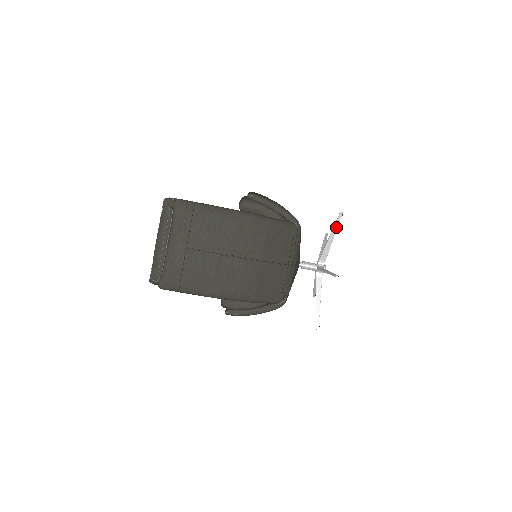
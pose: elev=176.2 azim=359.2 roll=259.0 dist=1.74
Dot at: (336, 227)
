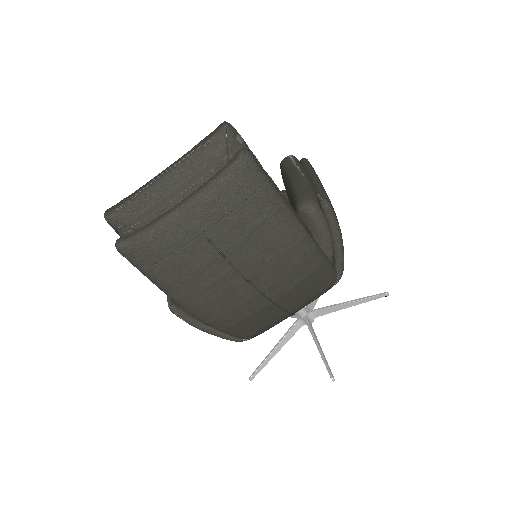
Dot at: (366, 300)
